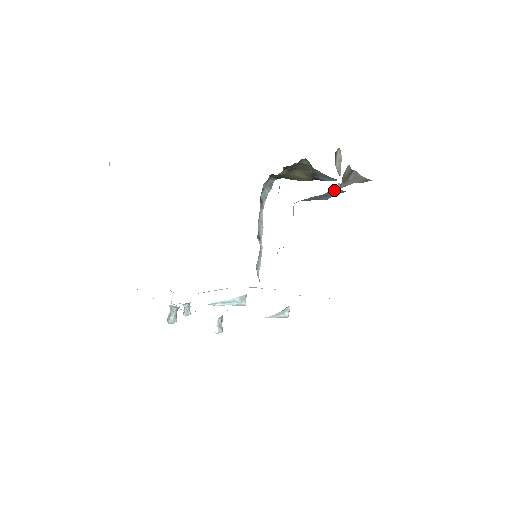
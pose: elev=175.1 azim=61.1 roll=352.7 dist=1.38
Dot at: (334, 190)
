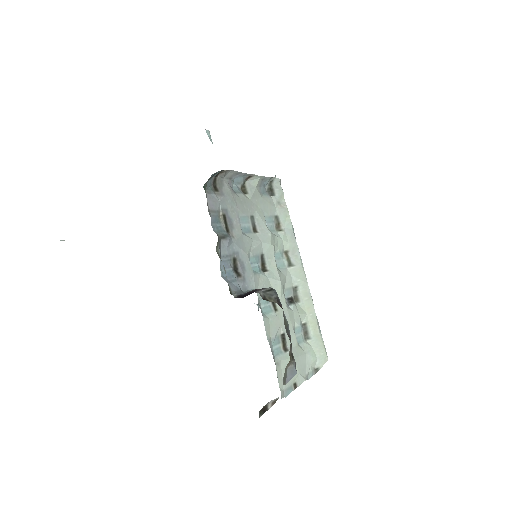
Dot at: occluded
